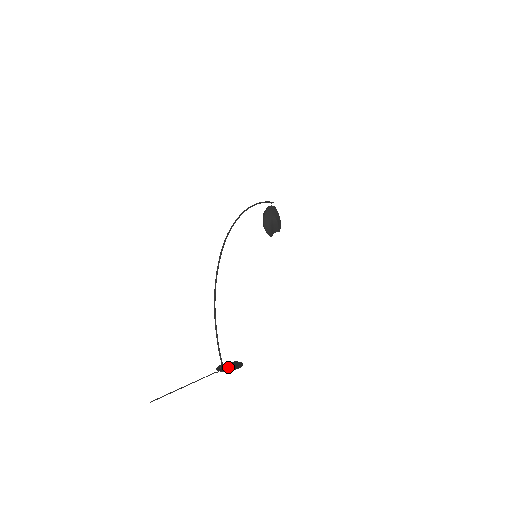
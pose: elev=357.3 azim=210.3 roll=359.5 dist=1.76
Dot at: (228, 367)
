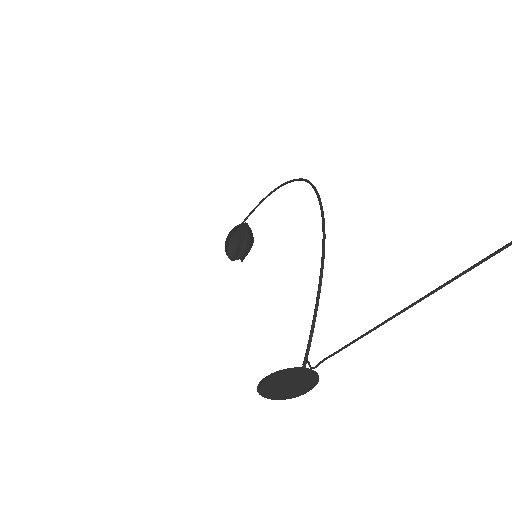
Dot at: (294, 380)
